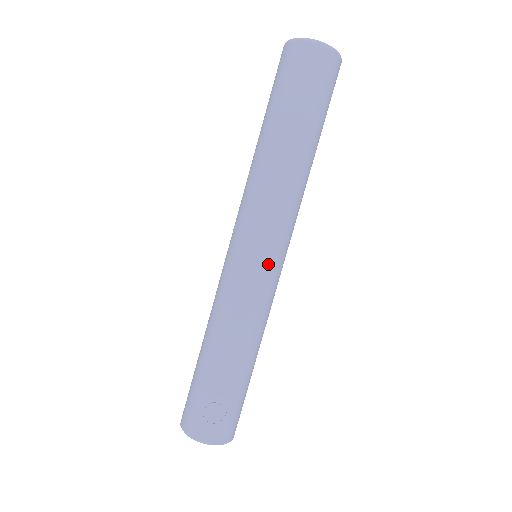
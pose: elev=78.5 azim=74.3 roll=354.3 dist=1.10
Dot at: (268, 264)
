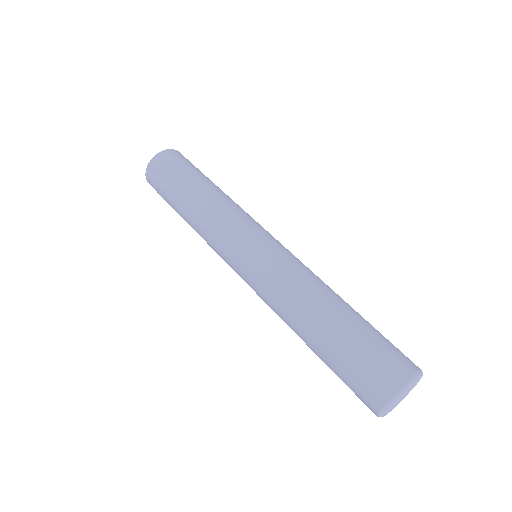
Dot at: occluded
